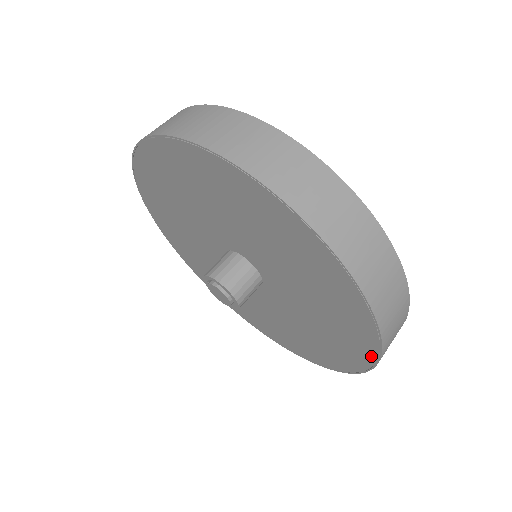
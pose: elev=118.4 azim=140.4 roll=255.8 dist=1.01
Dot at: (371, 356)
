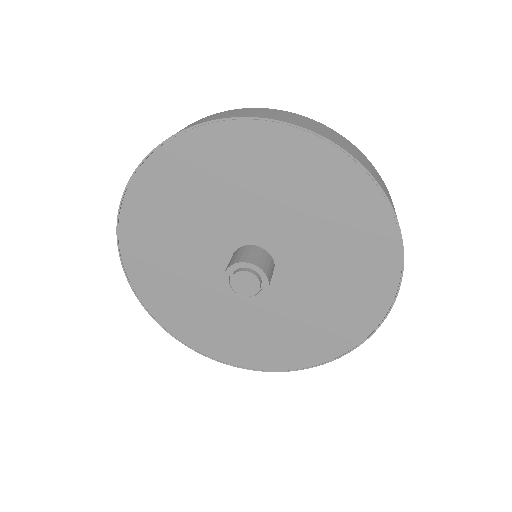
Dot at: (349, 165)
